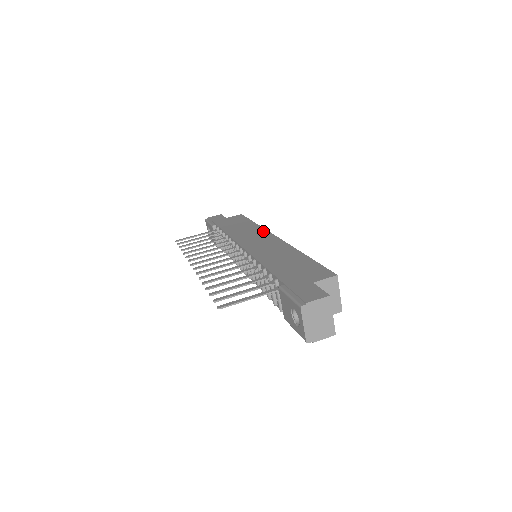
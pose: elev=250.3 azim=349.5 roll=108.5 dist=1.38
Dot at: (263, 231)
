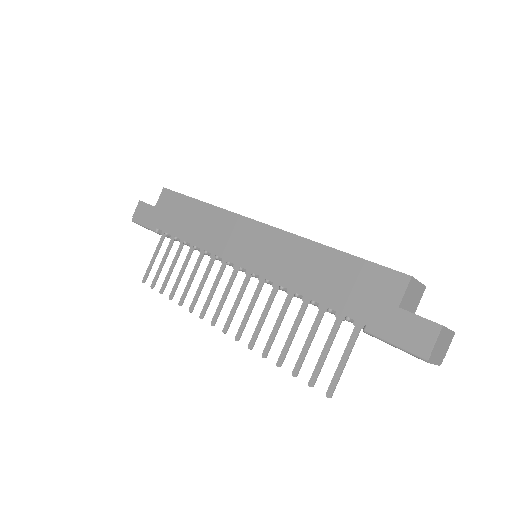
Dot at: (230, 217)
